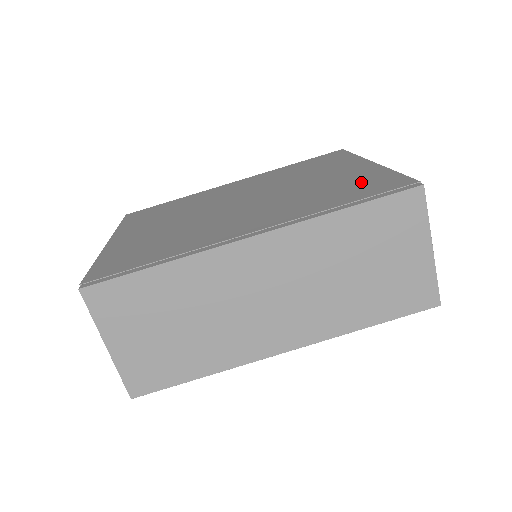
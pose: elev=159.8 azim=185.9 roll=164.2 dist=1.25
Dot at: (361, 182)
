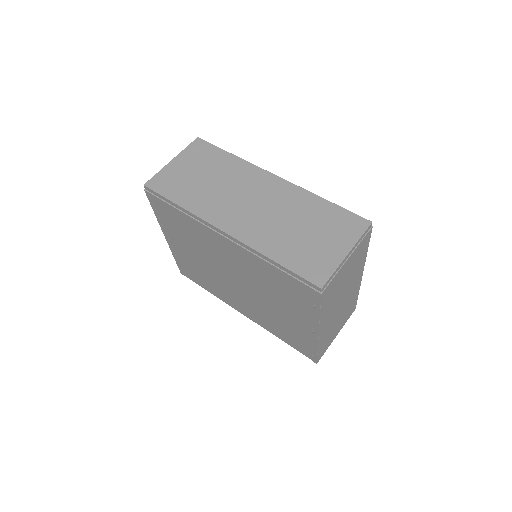
Dot at: occluded
